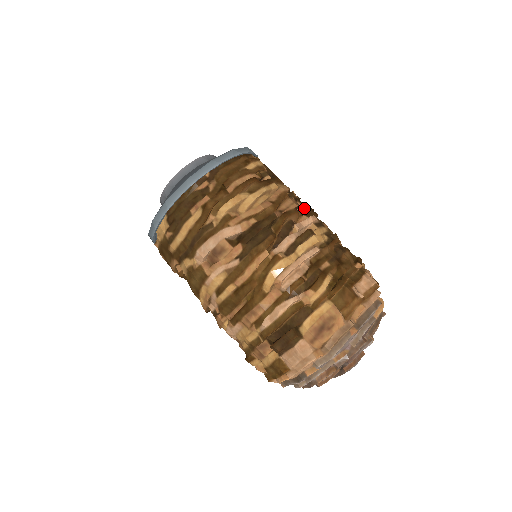
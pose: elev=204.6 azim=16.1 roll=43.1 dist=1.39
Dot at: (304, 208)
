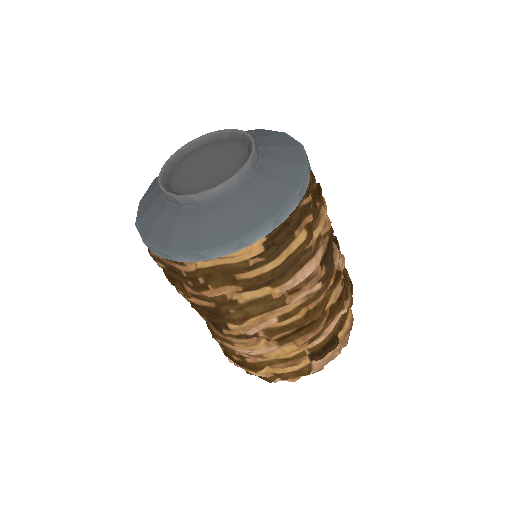
Dot at: occluded
